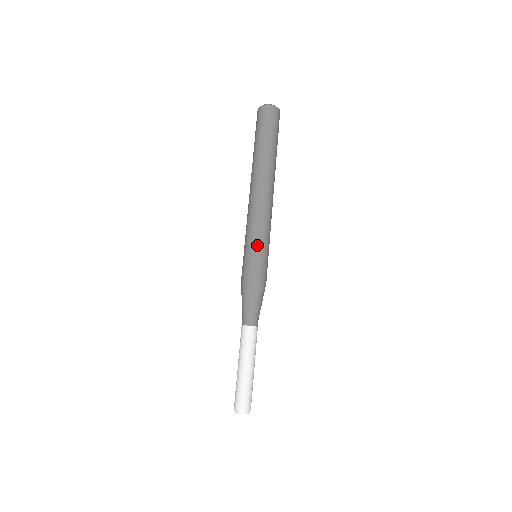
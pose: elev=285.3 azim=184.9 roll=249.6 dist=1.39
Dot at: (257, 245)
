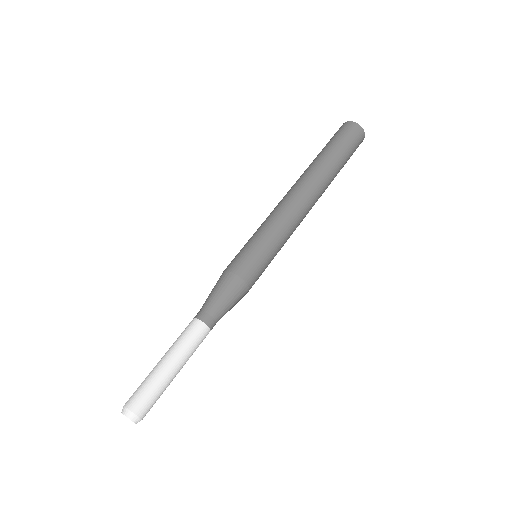
Dot at: (272, 250)
